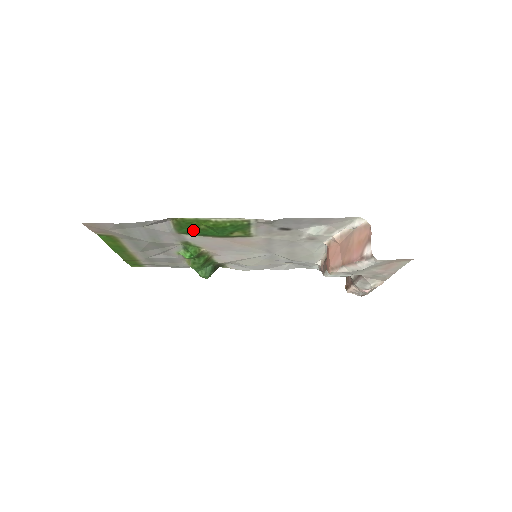
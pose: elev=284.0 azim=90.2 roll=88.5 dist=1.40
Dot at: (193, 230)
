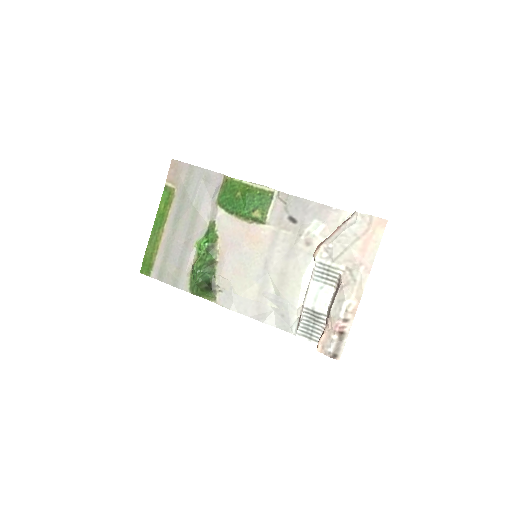
Dot at: (230, 199)
